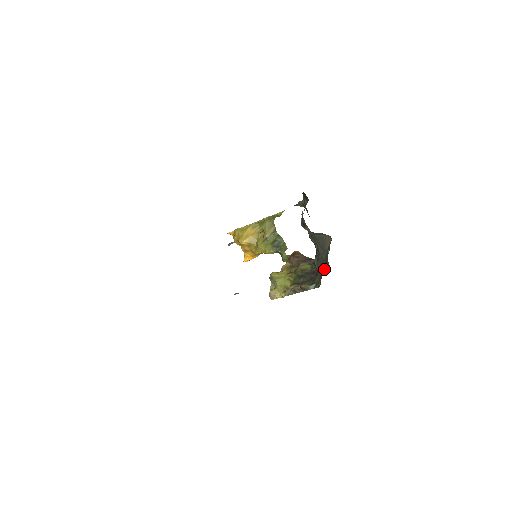
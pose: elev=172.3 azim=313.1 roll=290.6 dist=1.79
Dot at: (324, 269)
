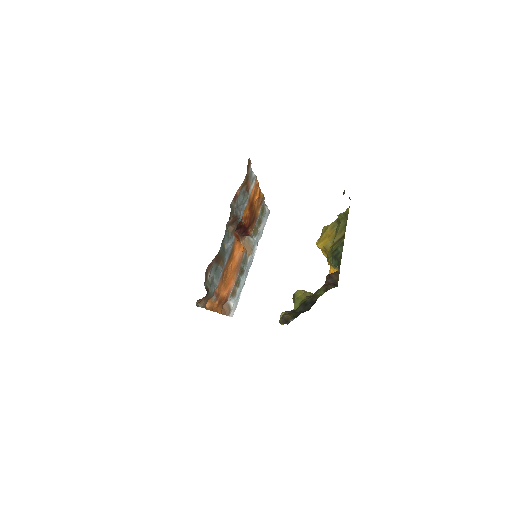
Dot at: occluded
